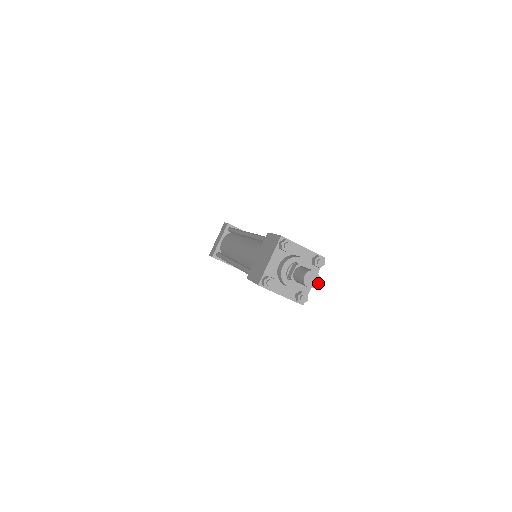
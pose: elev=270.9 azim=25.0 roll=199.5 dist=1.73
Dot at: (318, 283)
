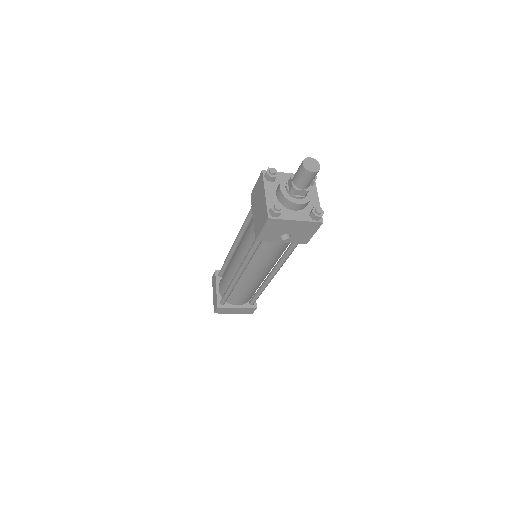
Dot at: (319, 166)
